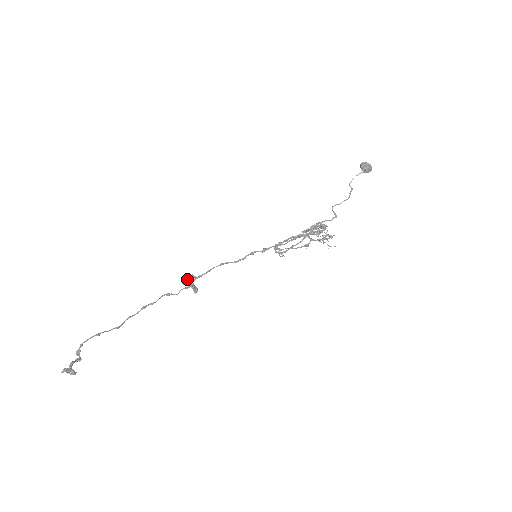
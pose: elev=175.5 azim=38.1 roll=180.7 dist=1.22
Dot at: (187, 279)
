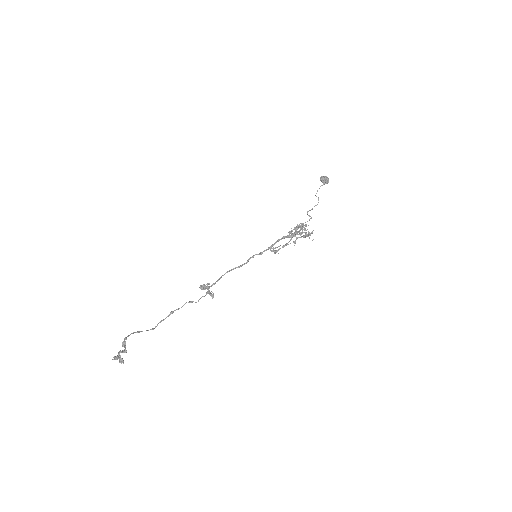
Dot at: (204, 287)
